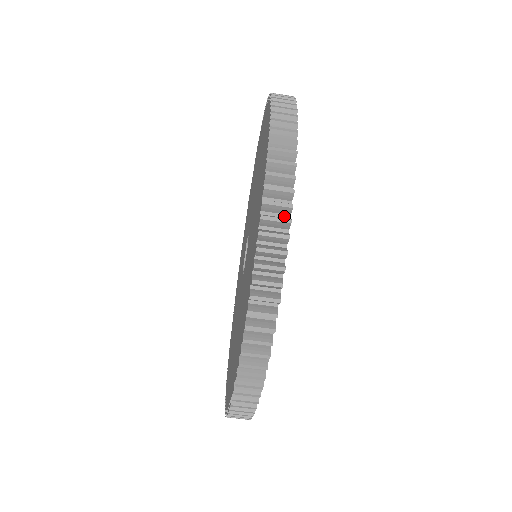
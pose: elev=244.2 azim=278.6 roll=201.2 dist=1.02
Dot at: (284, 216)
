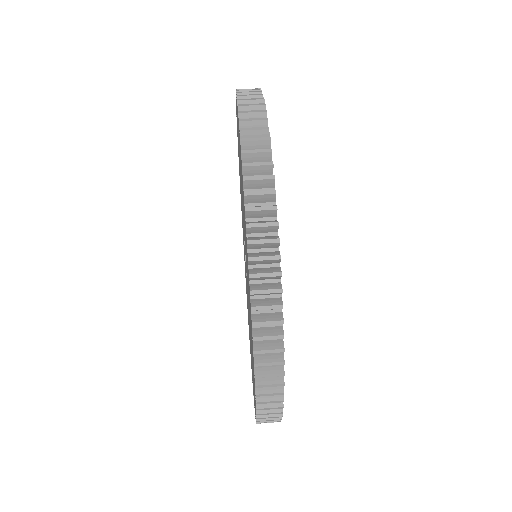
Dot at: occluded
